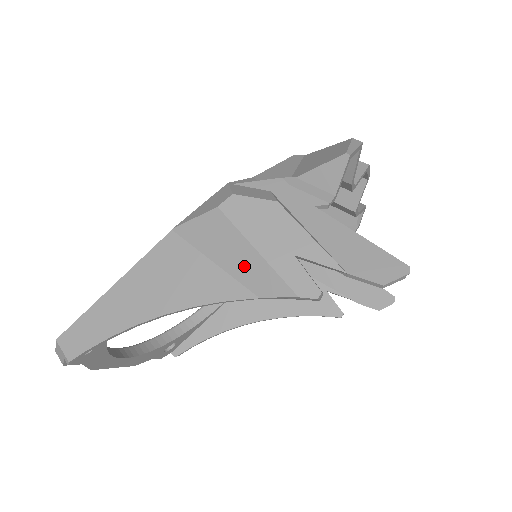
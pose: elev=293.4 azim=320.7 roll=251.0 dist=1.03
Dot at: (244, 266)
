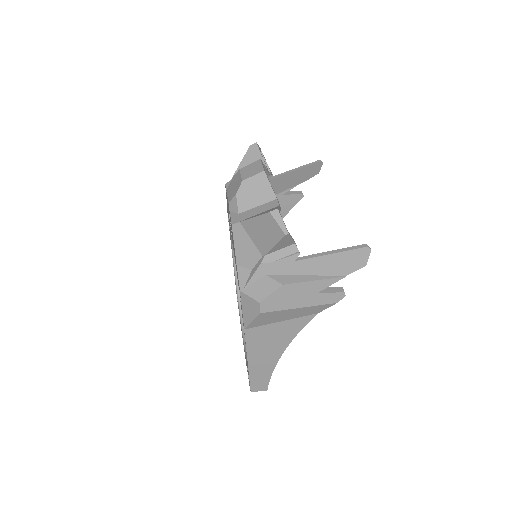
Dot at: (299, 313)
